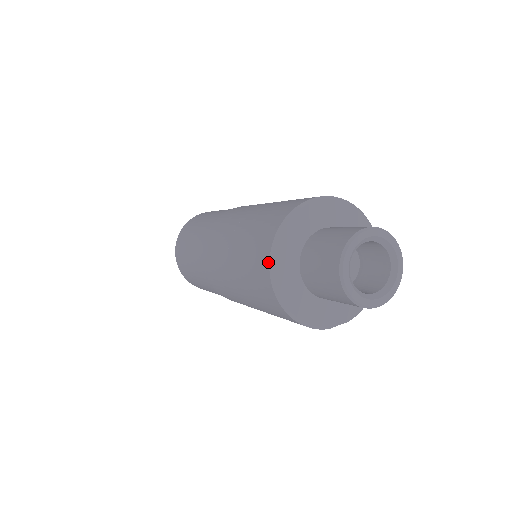
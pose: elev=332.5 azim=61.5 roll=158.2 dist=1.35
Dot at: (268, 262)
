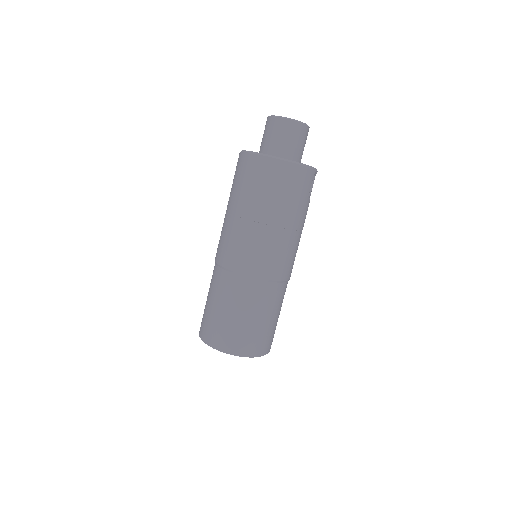
Dot at: (262, 157)
